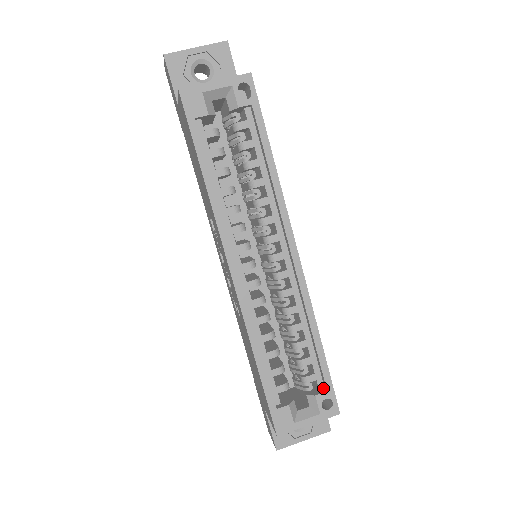
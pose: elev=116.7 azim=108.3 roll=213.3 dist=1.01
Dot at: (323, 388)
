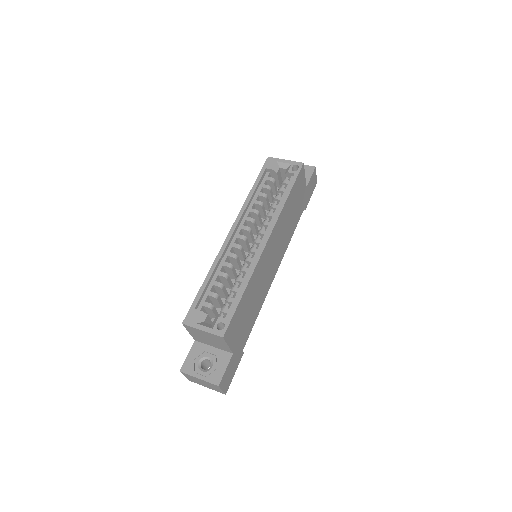
Dot at: (227, 320)
